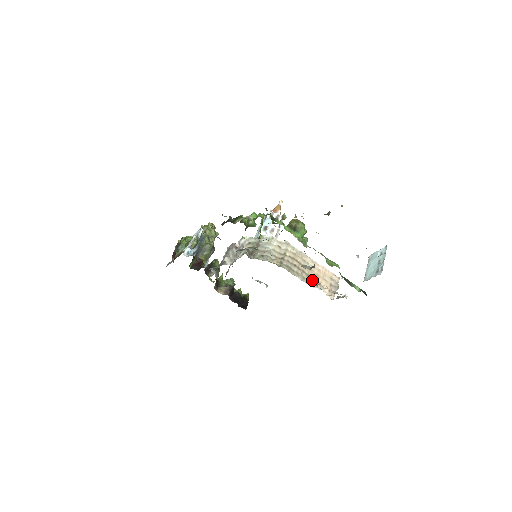
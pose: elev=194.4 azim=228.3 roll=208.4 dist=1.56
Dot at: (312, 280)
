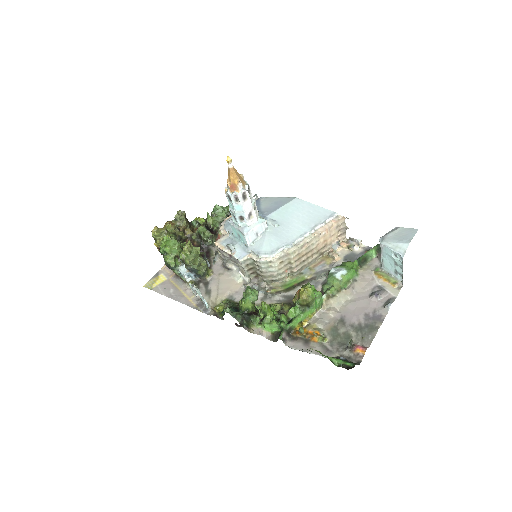
Dot at: (323, 250)
